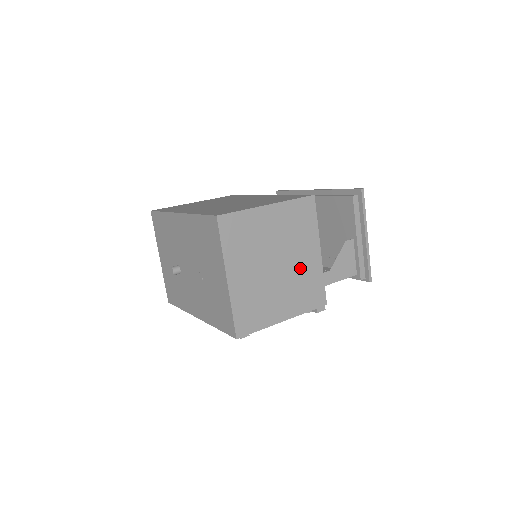
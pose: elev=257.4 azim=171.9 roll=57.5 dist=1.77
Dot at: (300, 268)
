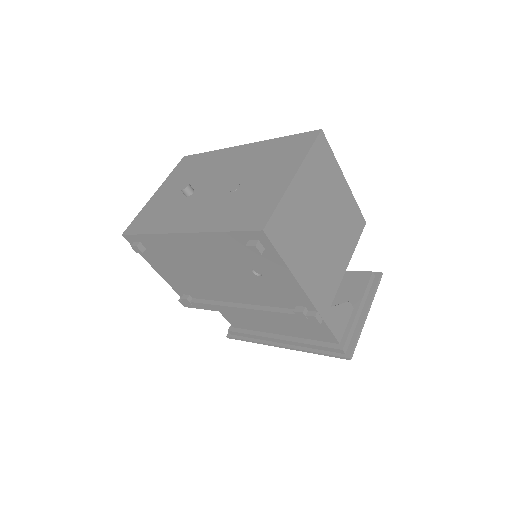
Dot at: (331, 256)
